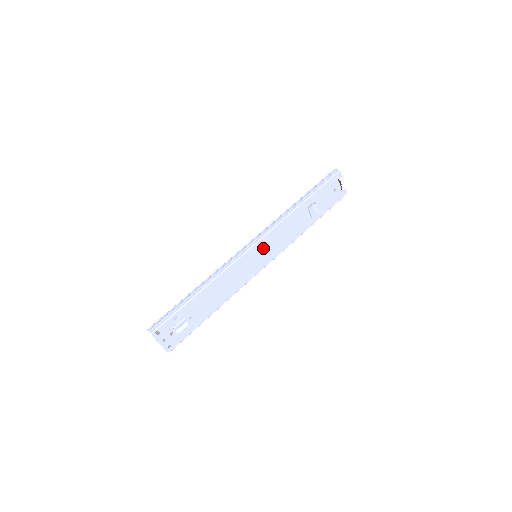
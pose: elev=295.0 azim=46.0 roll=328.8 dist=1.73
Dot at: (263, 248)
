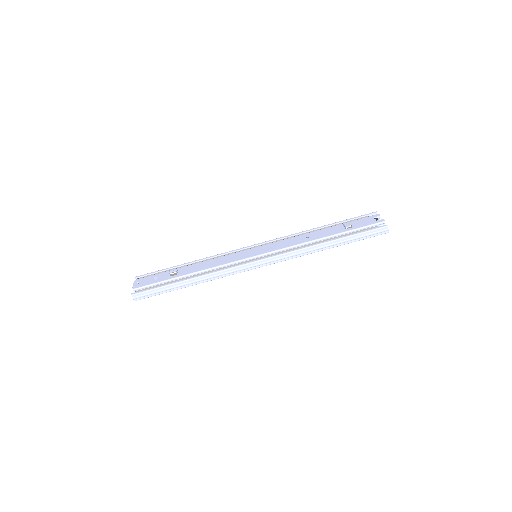
Dot at: occluded
